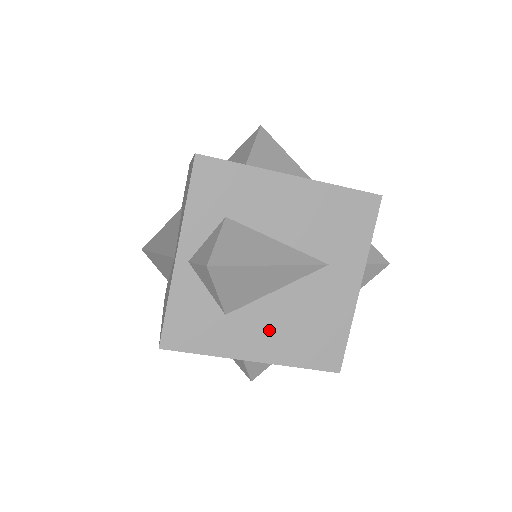
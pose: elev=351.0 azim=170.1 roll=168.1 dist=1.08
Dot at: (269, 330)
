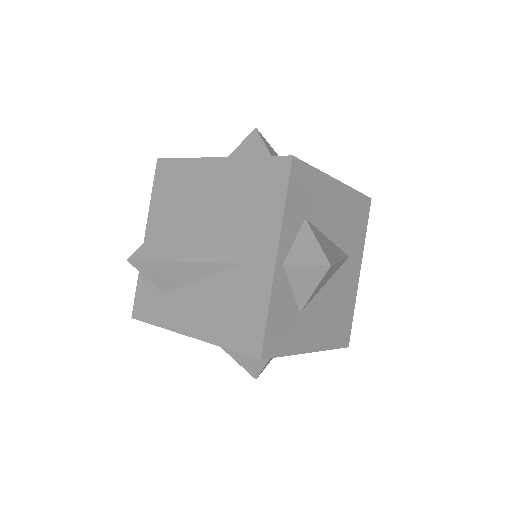
Dot at: (320, 321)
